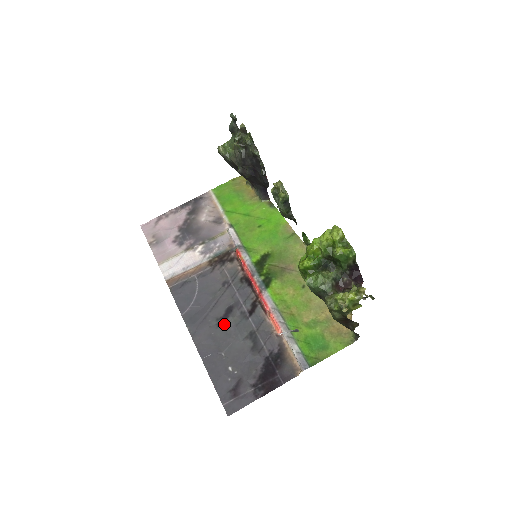
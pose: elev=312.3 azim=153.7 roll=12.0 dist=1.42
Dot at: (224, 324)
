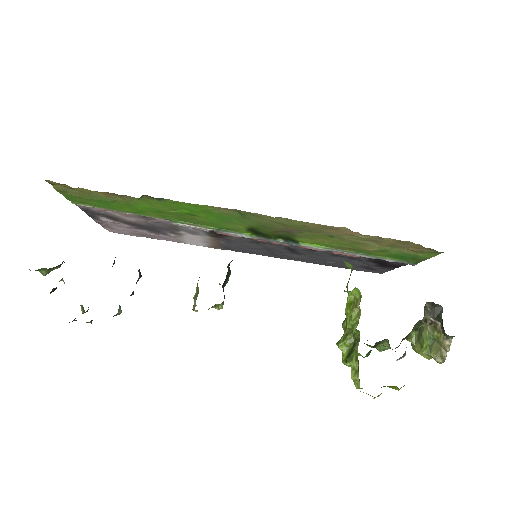
Dot at: (302, 255)
